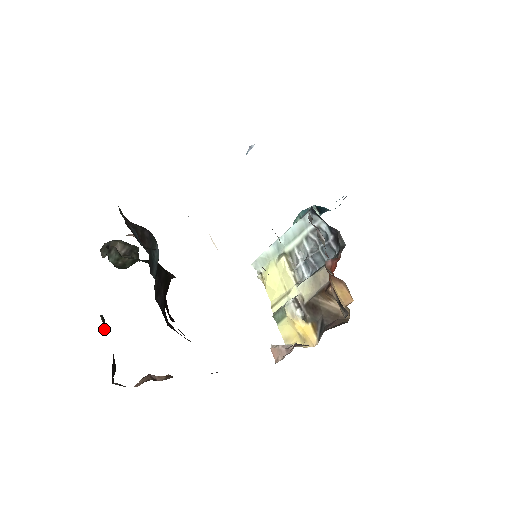
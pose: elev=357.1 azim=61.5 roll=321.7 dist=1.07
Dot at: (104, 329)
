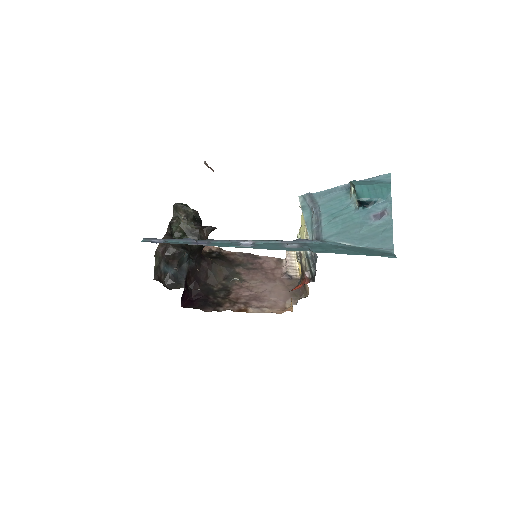
Dot at: occluded
